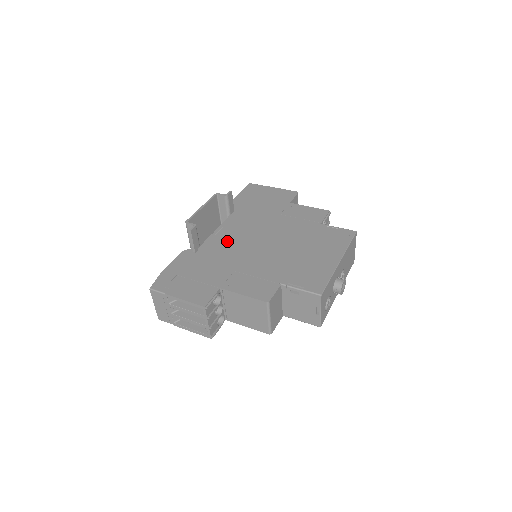
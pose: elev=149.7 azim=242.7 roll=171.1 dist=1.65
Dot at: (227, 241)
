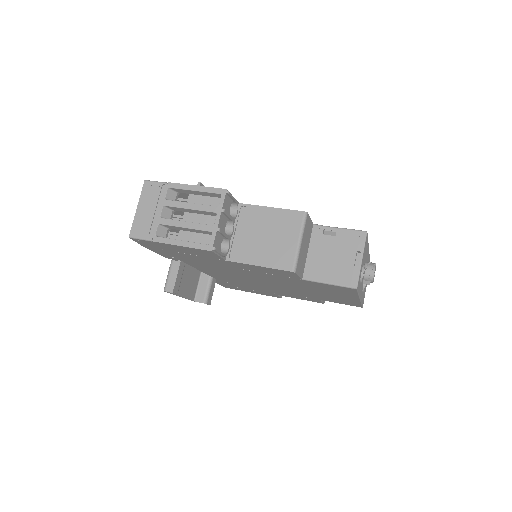
Dot at: occluded
